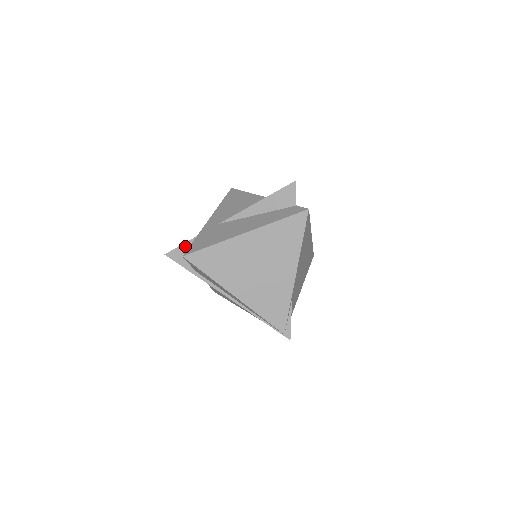
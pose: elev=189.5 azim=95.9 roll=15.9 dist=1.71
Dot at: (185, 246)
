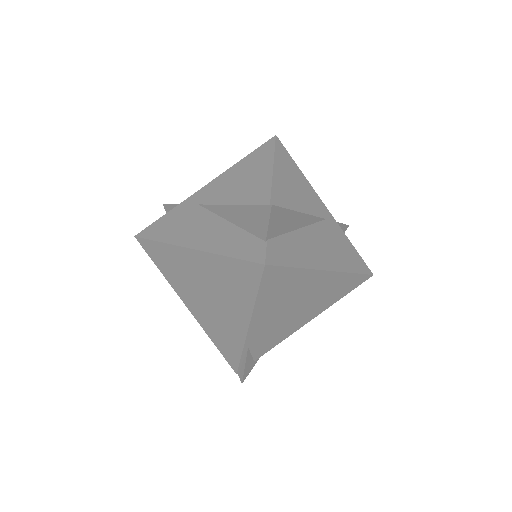
Dot at: occluded
